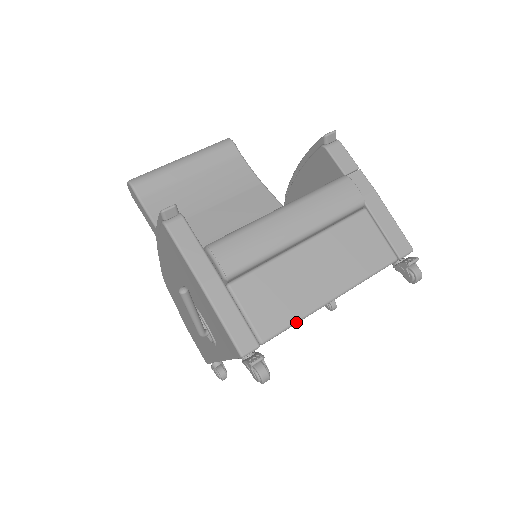
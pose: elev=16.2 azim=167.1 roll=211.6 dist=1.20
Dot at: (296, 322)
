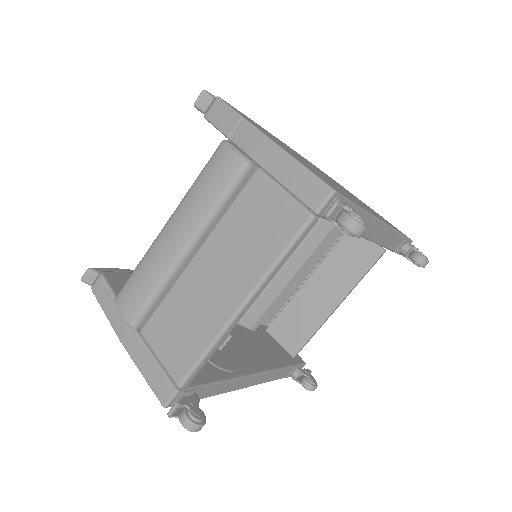
Dot at: (206, 352)
